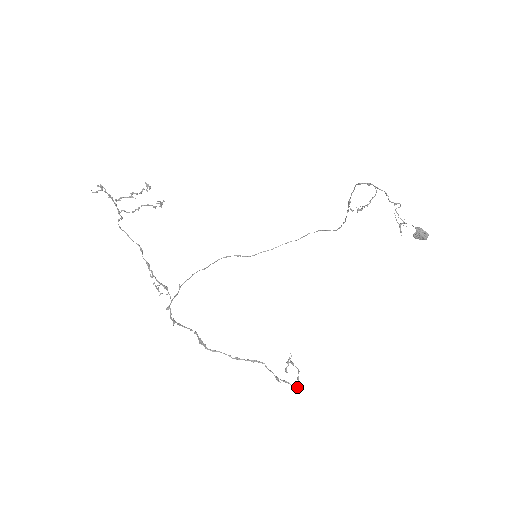
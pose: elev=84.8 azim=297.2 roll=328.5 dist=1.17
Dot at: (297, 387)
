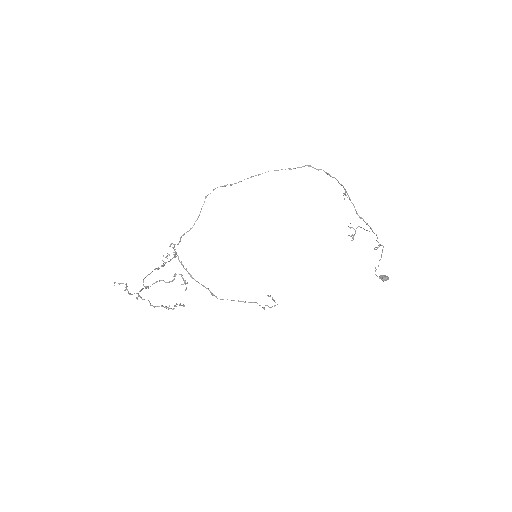
Dot at: occluded
